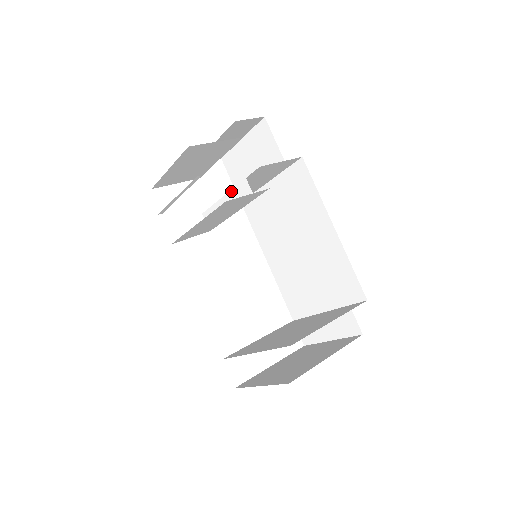
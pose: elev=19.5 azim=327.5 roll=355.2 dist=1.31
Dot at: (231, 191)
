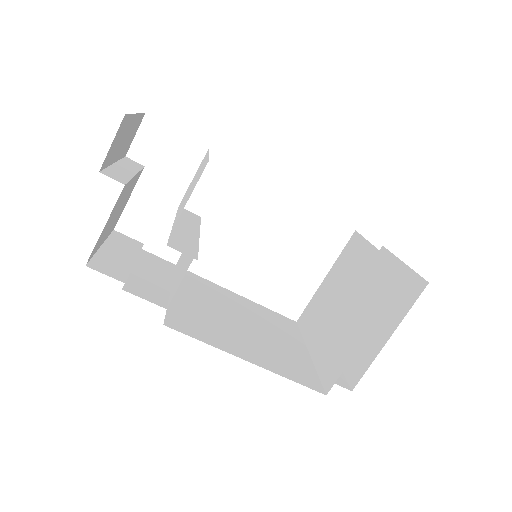
Dot at: occluded
